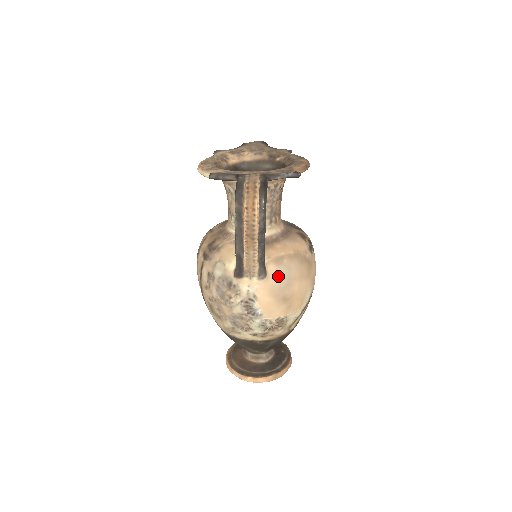
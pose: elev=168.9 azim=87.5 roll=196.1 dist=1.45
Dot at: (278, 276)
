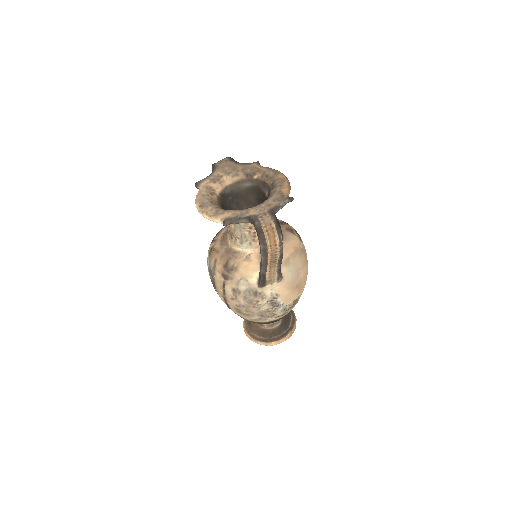
Dot at: (290, 274)
